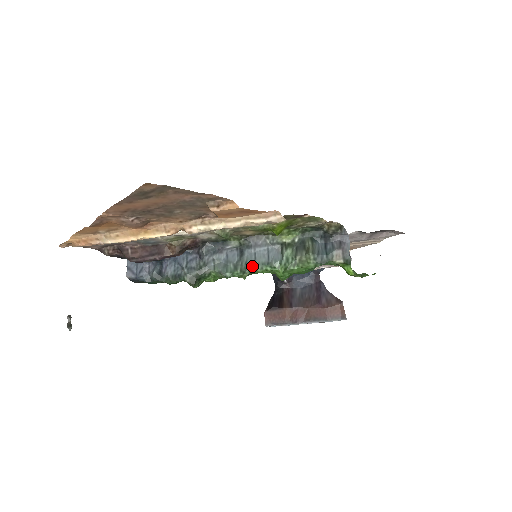
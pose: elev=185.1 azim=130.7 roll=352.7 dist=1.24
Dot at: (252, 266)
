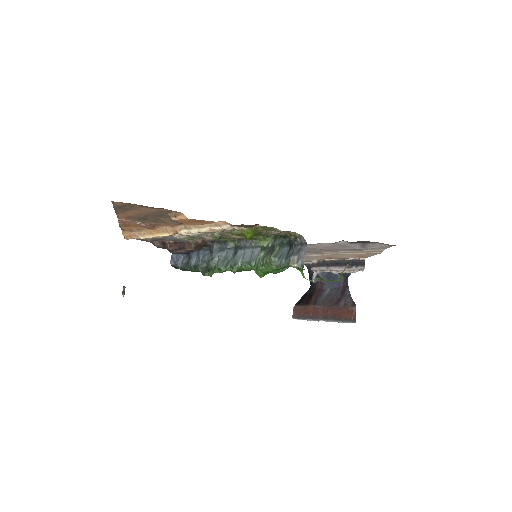
Dot at: (238, 263)
